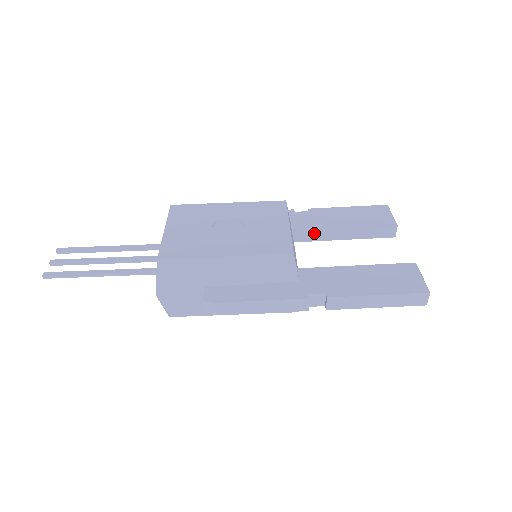
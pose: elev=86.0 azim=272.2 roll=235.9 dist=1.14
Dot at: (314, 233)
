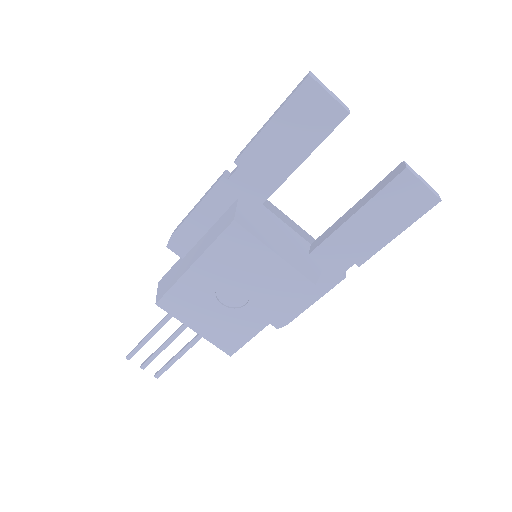
Dot at: (274, 191)
